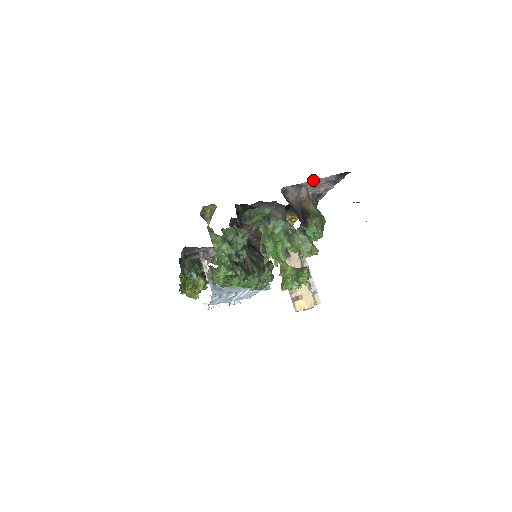
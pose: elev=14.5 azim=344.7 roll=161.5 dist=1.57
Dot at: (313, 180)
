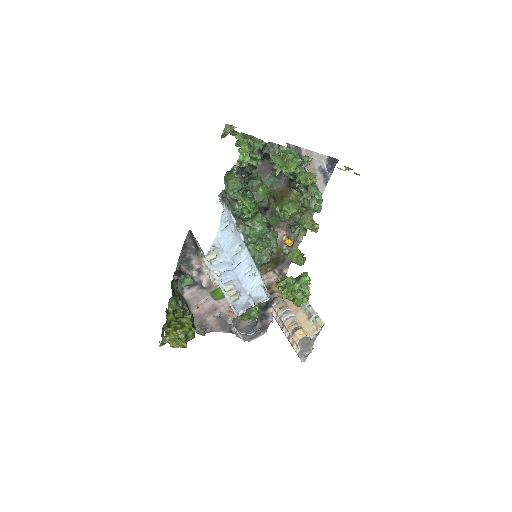
Dot at: (310, 151)
